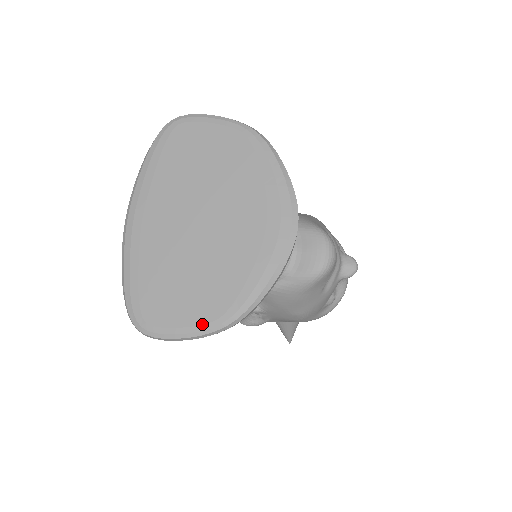
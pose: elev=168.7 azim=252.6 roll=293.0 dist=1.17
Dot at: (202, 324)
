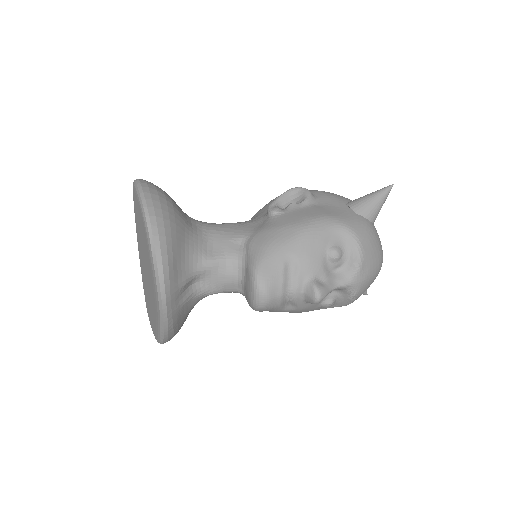
Dot at: (154, 333)
